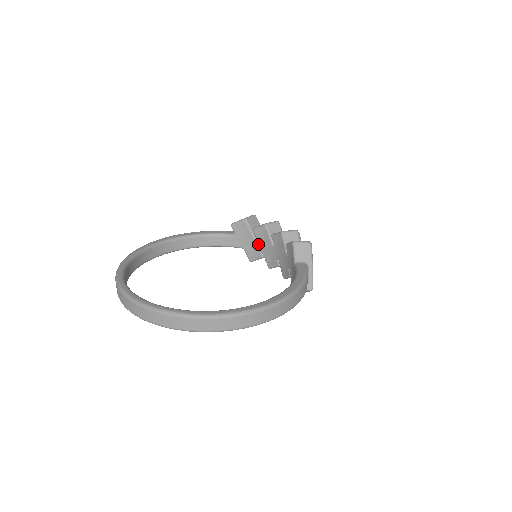
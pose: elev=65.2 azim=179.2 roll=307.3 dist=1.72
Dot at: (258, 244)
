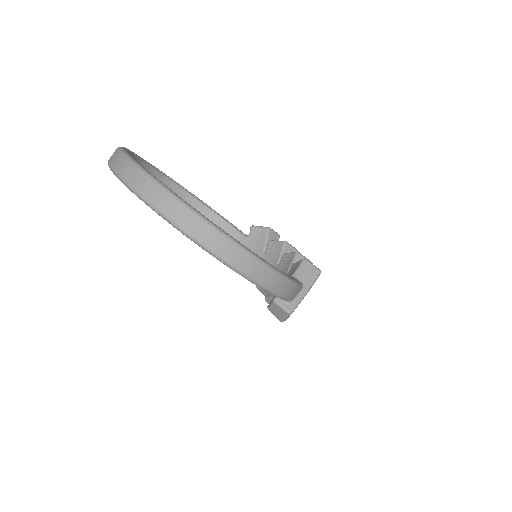
Dot at: (263, 257)
